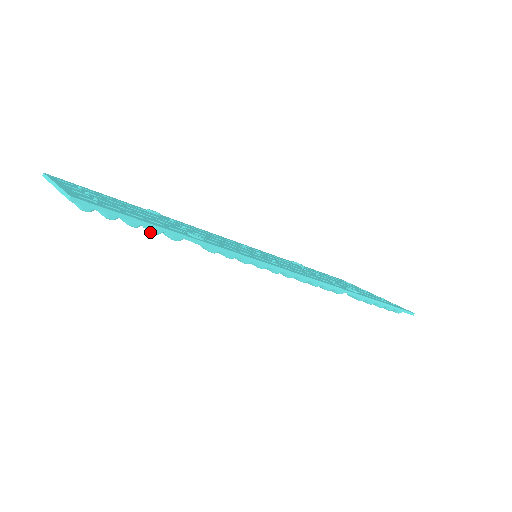
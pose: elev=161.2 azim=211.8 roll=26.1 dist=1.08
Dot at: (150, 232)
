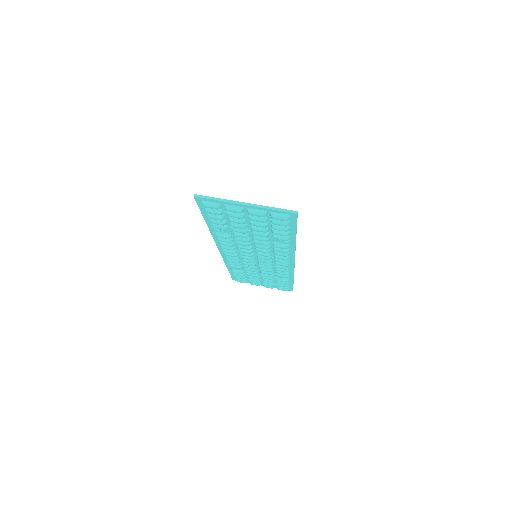
Dot at: (286, 235)
